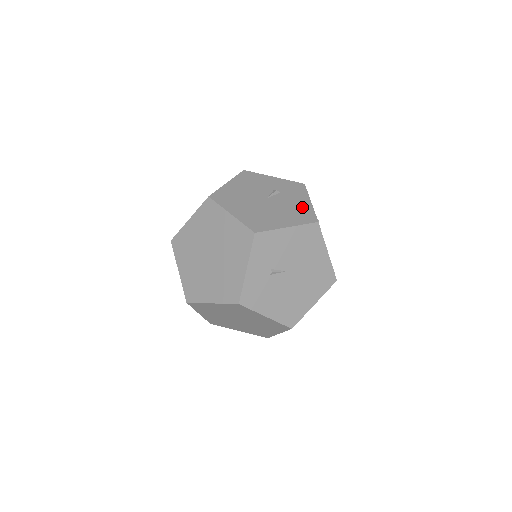
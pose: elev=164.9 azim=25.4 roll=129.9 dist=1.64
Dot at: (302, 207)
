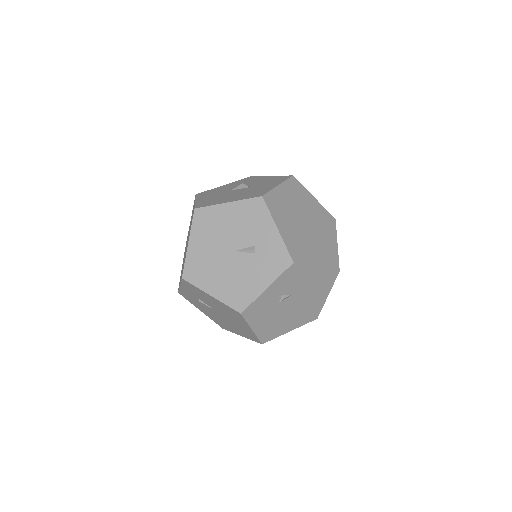
Dot at: (250, 287)
